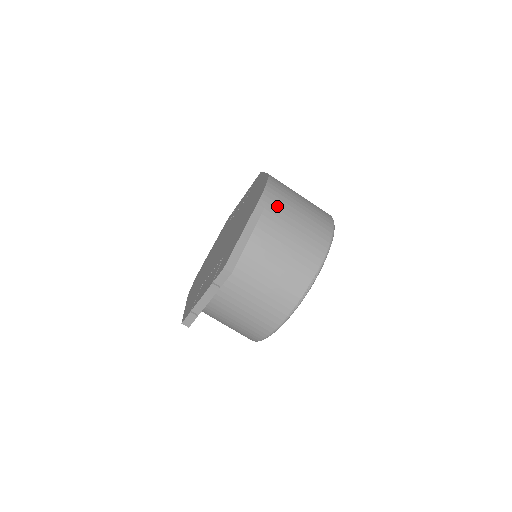
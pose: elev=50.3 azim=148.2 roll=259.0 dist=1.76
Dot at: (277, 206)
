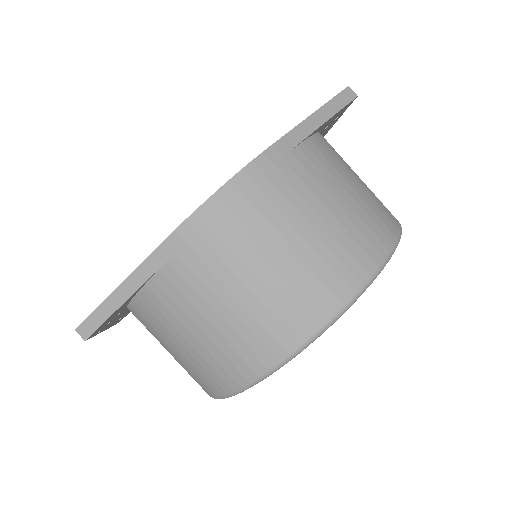
Dot at: (206, 253)
